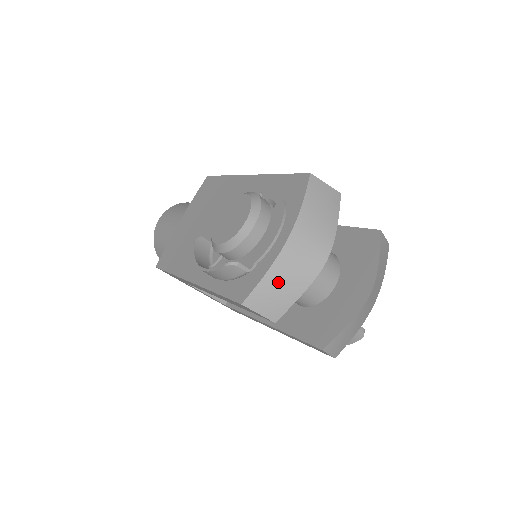
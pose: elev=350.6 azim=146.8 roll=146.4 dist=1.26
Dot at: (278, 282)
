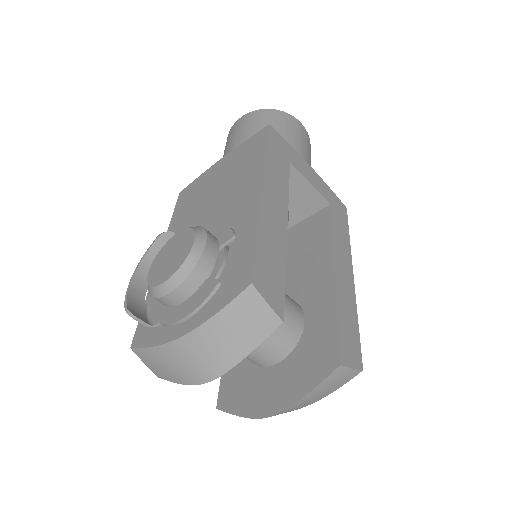
Dot at: (161, 360)
